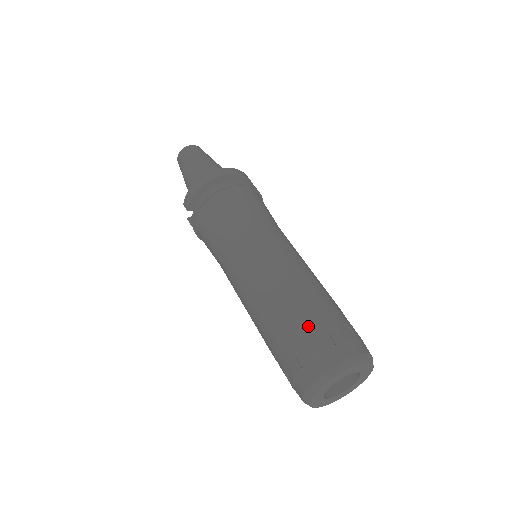
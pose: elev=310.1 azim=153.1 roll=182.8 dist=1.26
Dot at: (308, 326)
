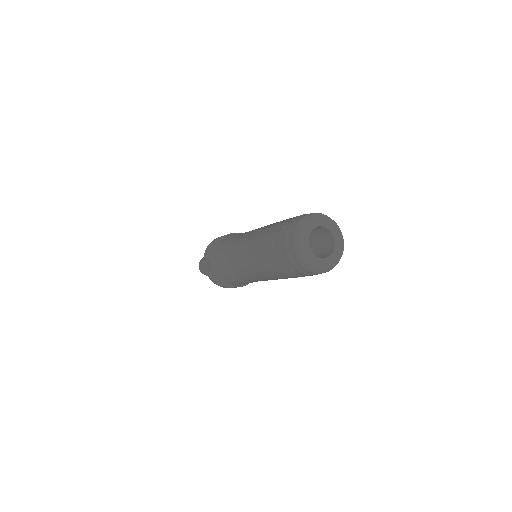
Dot at: (290, 218)
